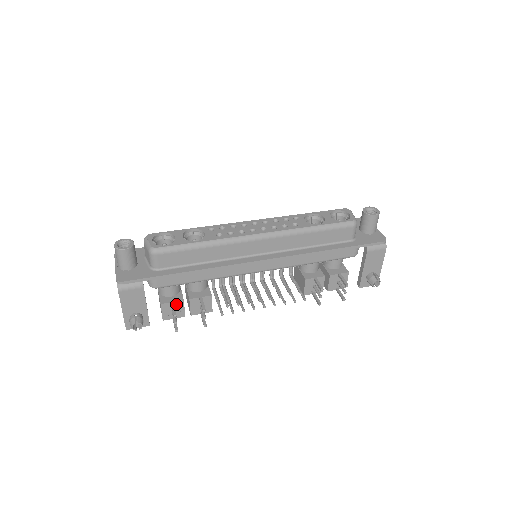
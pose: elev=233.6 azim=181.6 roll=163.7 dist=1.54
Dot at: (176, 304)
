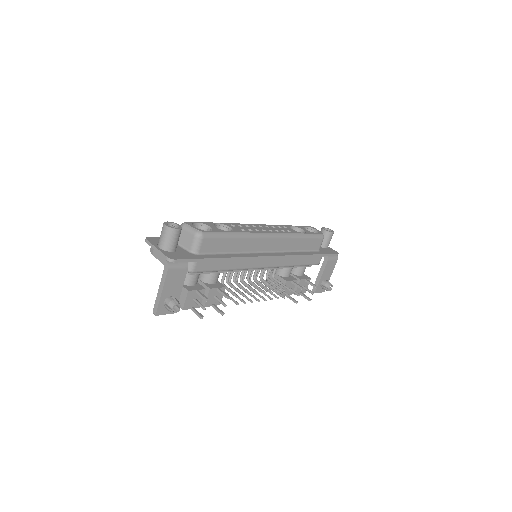
Dot at: occluded
